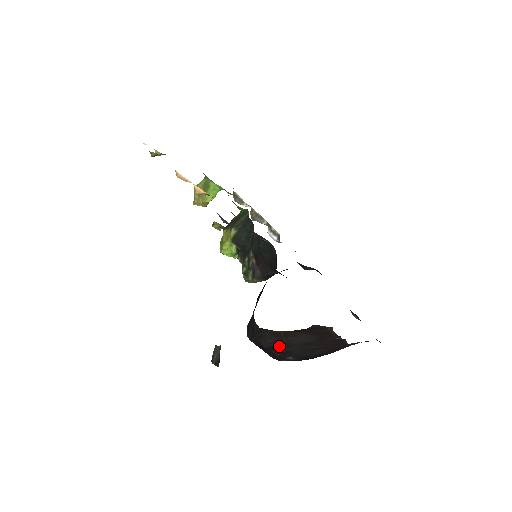
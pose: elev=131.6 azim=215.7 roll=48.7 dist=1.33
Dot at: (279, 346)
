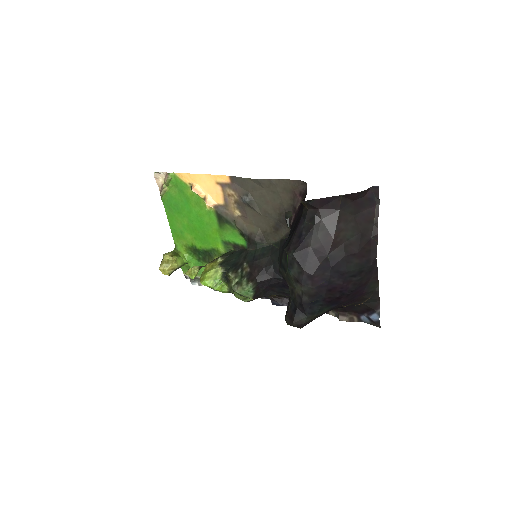
Dot at: (326, 245)
